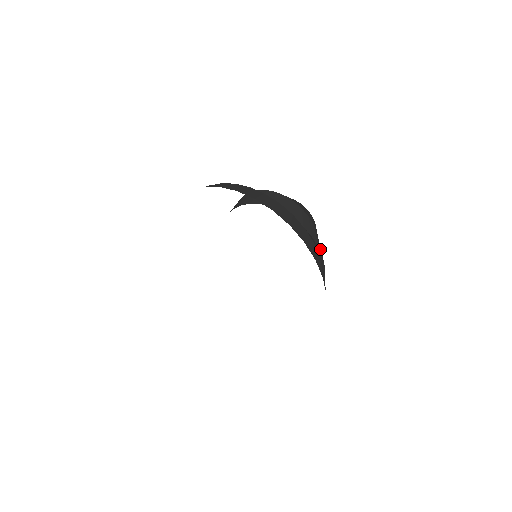
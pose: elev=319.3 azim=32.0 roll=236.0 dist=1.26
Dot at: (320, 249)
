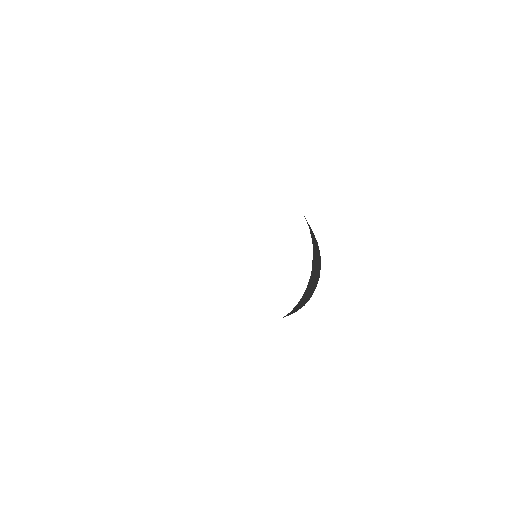
Dot at: occluded
